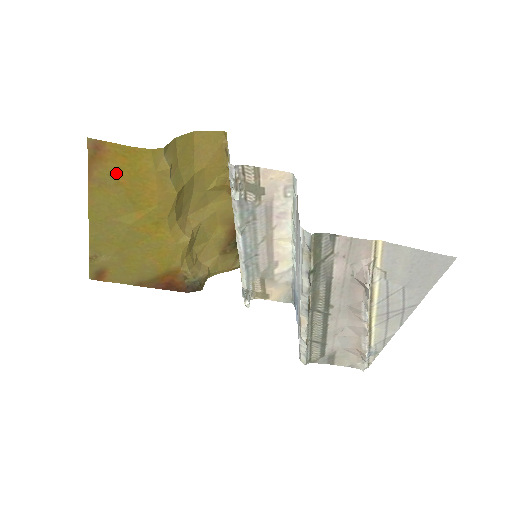
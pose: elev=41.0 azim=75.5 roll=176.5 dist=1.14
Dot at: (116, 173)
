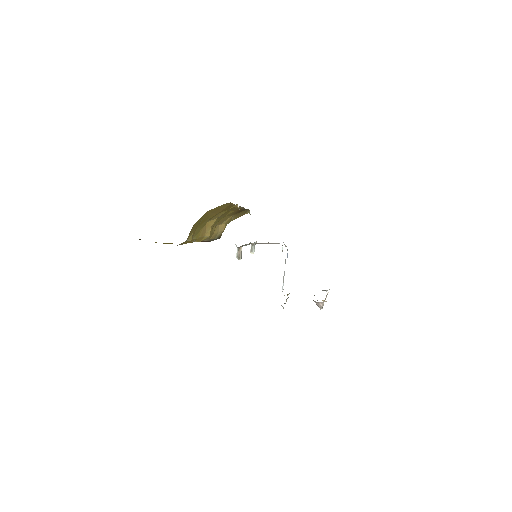
Dot at: occluded
